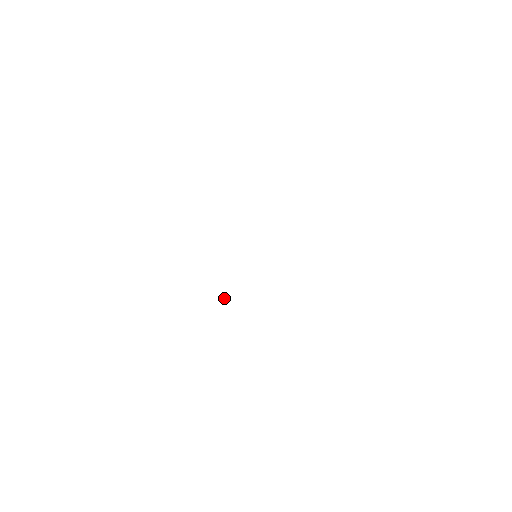
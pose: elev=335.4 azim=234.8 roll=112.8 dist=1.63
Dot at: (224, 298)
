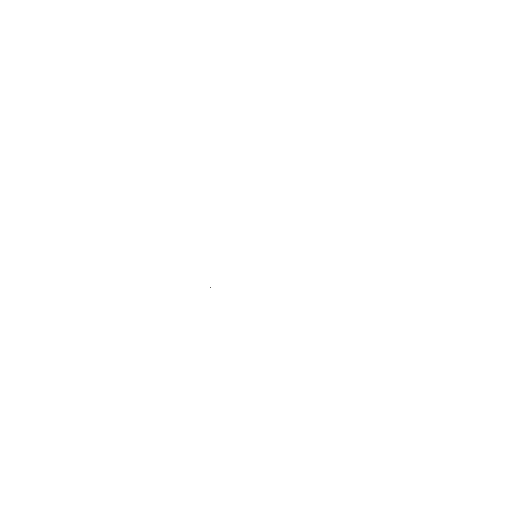
Dot at: occluded
